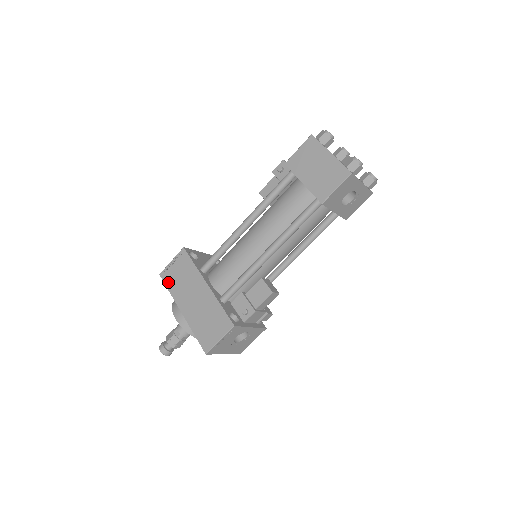
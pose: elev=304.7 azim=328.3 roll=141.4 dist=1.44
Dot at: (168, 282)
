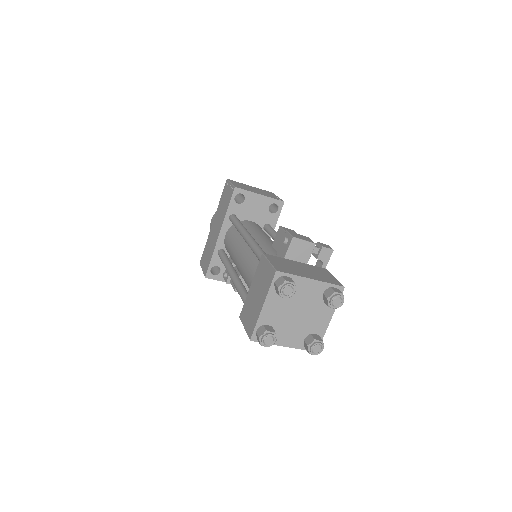
Dot at: (223, 193)
